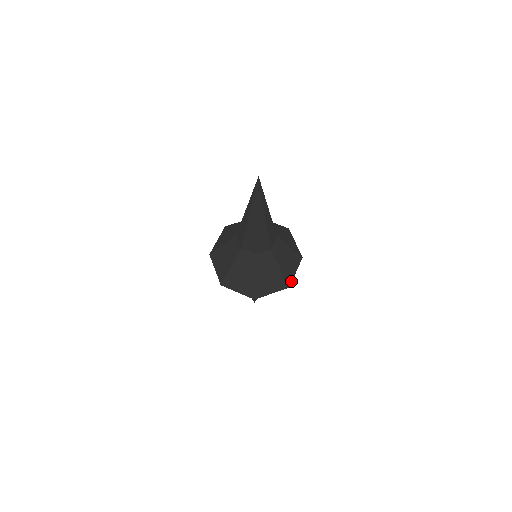
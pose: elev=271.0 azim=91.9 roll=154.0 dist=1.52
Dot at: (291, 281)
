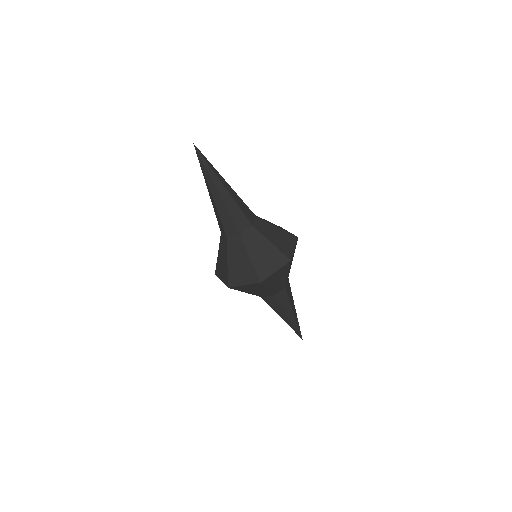
Dot at: (291, 255)
